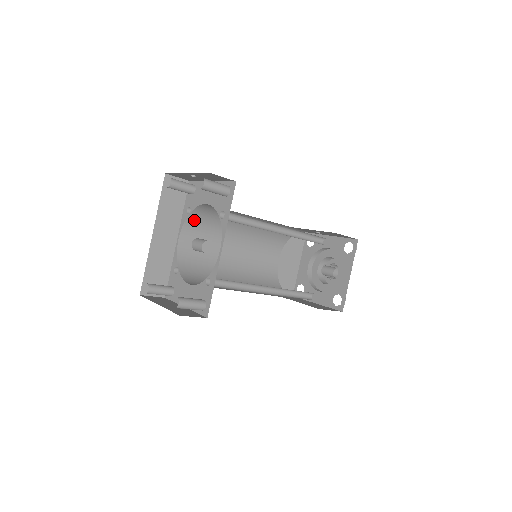
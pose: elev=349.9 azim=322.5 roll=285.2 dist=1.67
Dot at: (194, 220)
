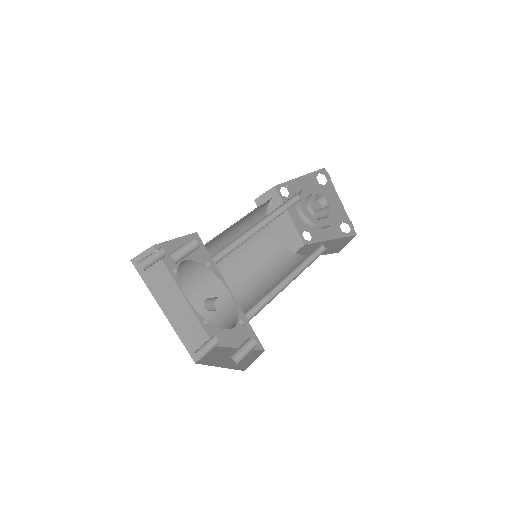
Dot at: (184, 273)
